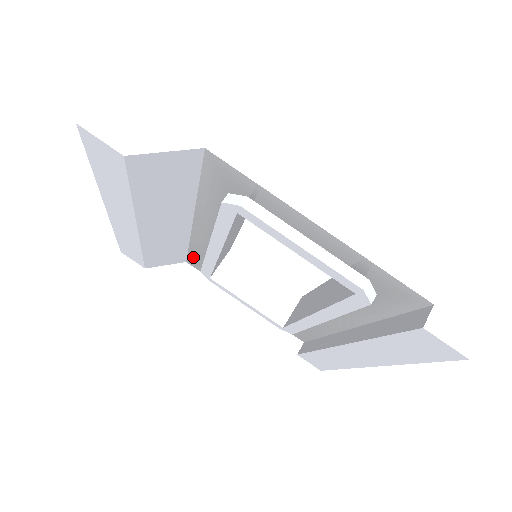
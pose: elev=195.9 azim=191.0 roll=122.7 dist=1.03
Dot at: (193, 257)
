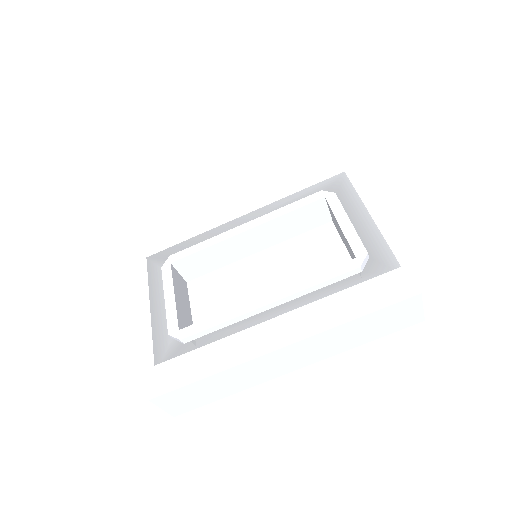
Dot at: (173, 250)
